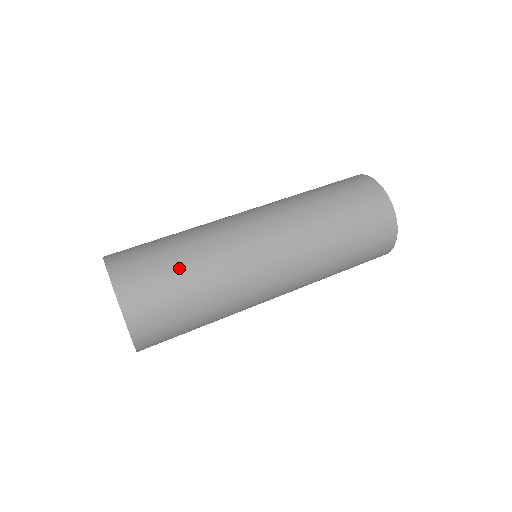
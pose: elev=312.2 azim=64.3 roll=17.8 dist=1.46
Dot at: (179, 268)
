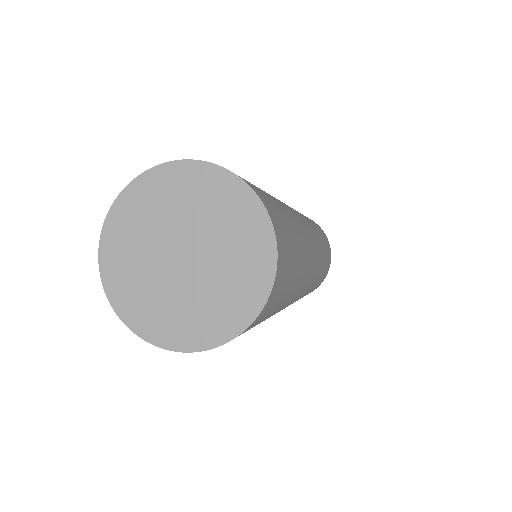
Dot at: occluded
